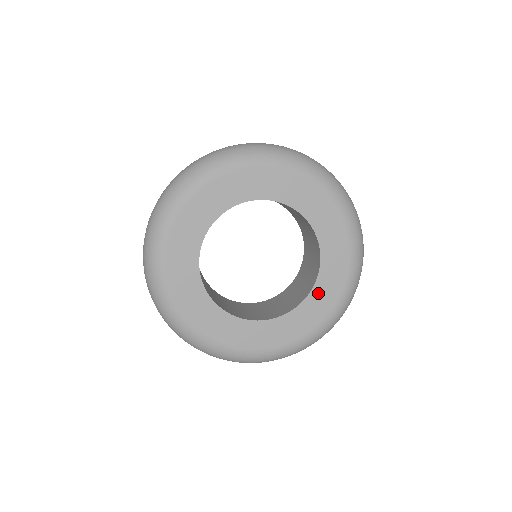
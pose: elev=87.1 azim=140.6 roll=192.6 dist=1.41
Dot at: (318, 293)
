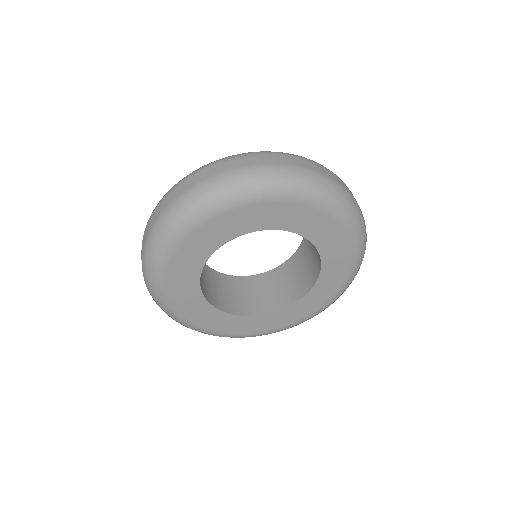
Dot at: (285, 313)
